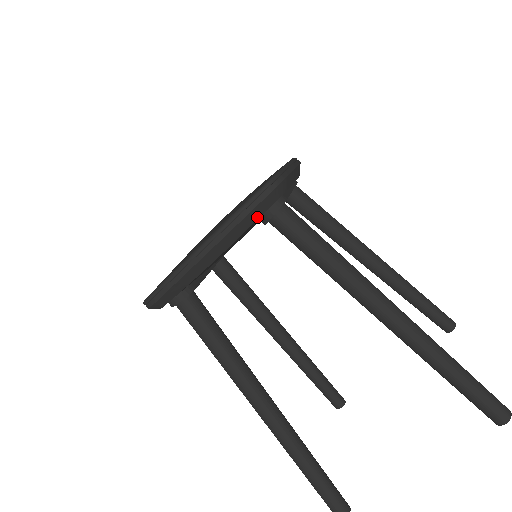
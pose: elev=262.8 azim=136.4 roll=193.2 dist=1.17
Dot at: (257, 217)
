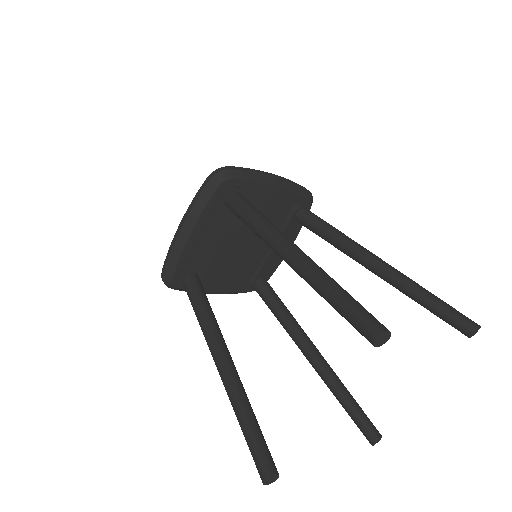
Dot at: (302, 194)
